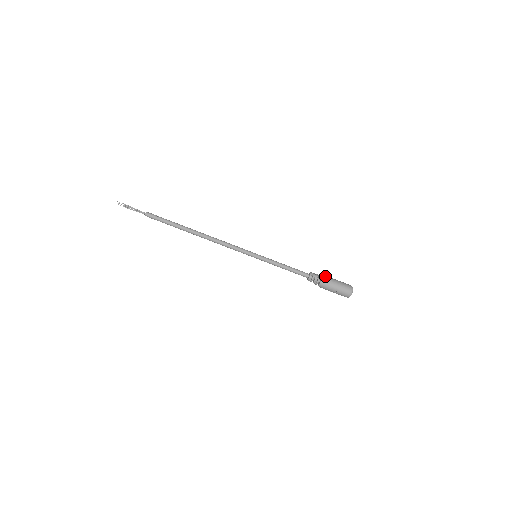
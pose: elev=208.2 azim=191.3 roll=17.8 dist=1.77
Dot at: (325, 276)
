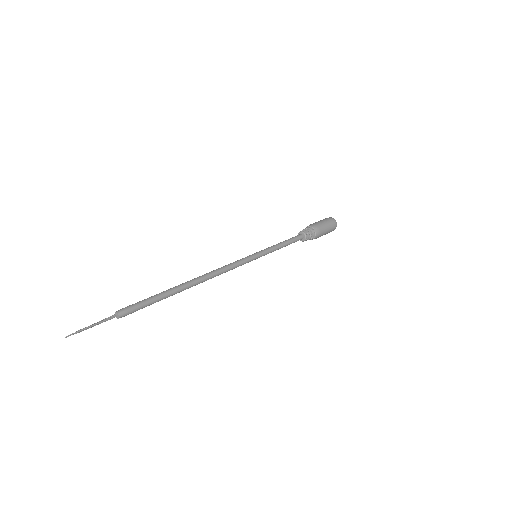
Dot at: (314, 226)
